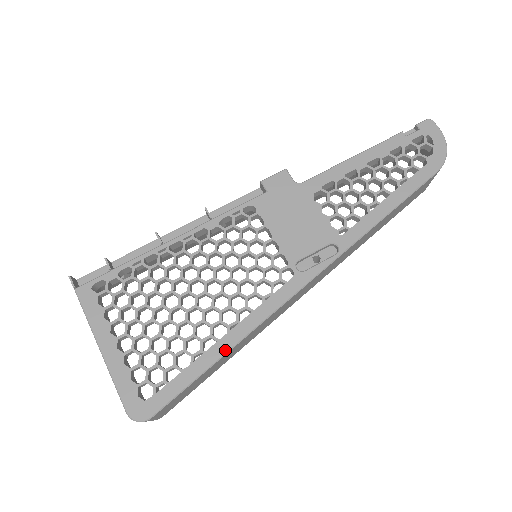
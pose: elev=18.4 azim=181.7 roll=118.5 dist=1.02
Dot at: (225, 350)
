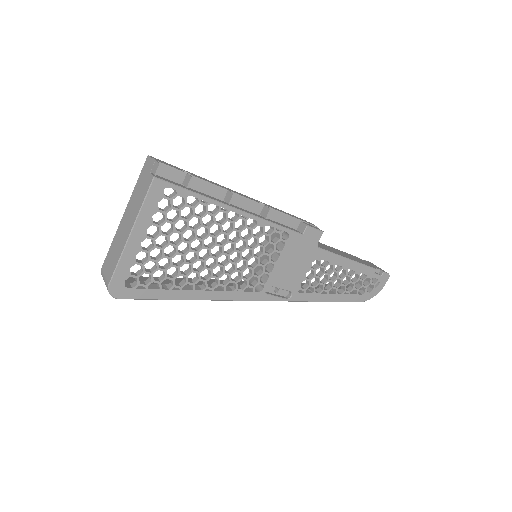
Dot at: (192, 298)
